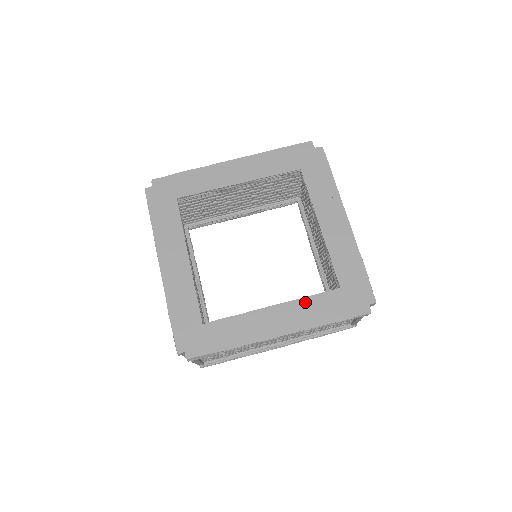
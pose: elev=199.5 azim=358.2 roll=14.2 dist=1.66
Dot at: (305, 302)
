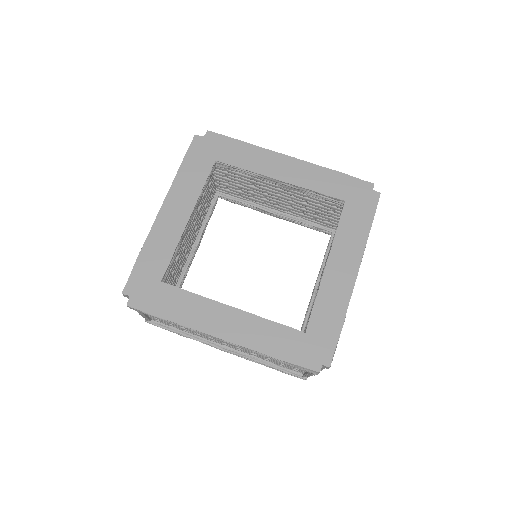
Dot at: (340, 235)
